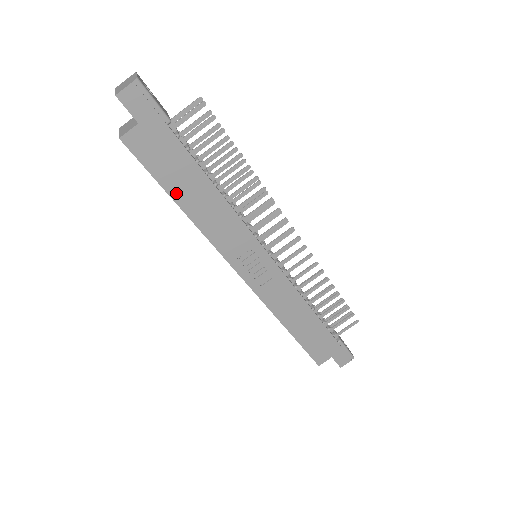
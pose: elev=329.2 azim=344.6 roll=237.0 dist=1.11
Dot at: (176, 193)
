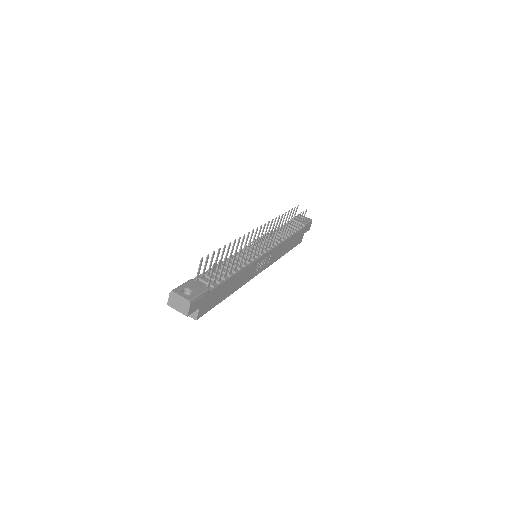
Dot at: (224, 297)
